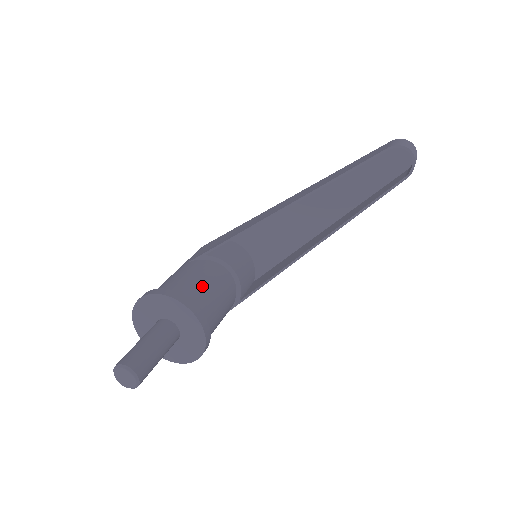
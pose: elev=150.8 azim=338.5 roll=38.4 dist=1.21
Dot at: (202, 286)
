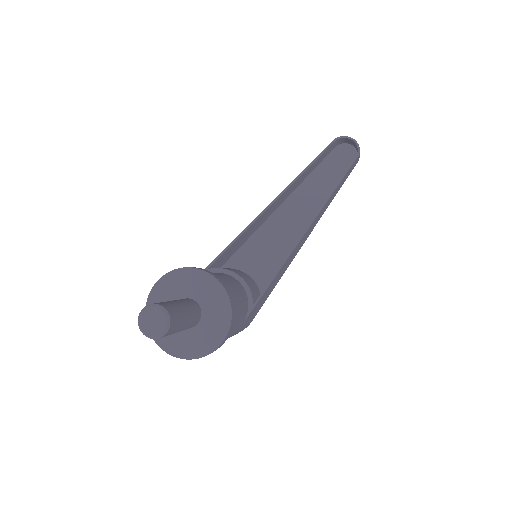
Dot at: occluded
